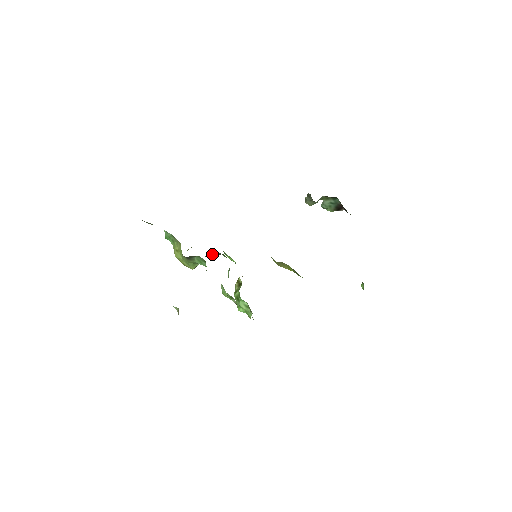
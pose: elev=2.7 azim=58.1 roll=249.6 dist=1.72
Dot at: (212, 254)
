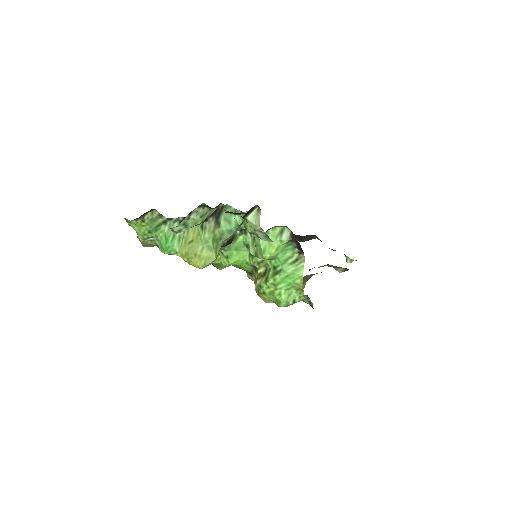
Dot at: occluded
